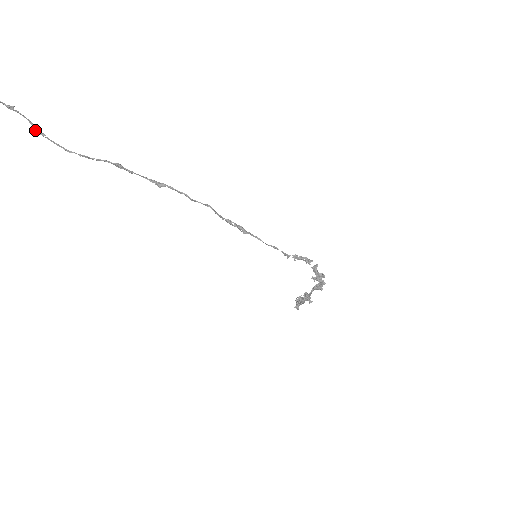
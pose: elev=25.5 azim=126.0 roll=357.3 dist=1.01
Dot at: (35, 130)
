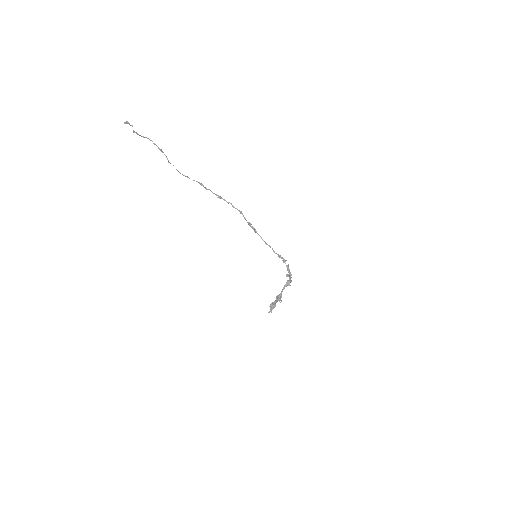
Dot at: (168, 161)
